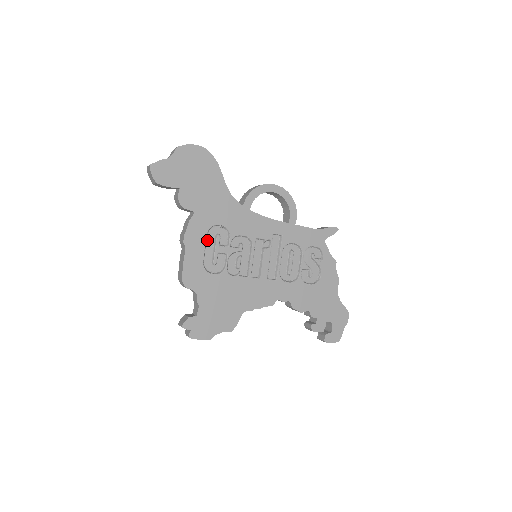
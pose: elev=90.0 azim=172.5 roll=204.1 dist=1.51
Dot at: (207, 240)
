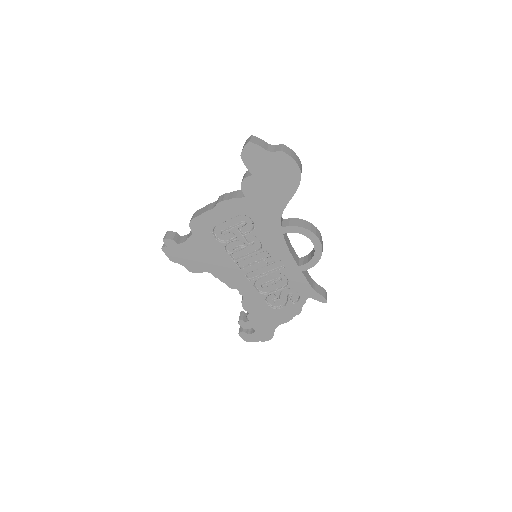
Dot at: (234, 218)
